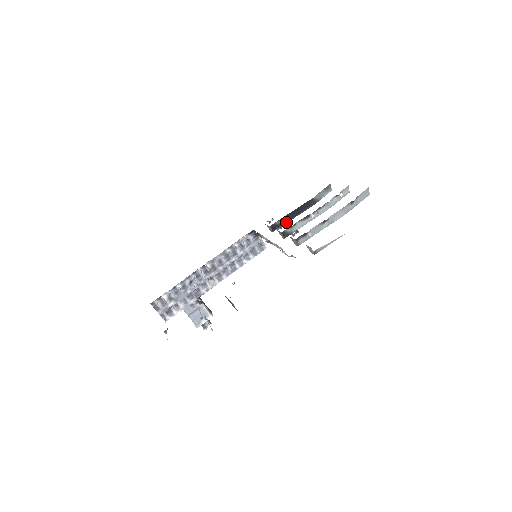
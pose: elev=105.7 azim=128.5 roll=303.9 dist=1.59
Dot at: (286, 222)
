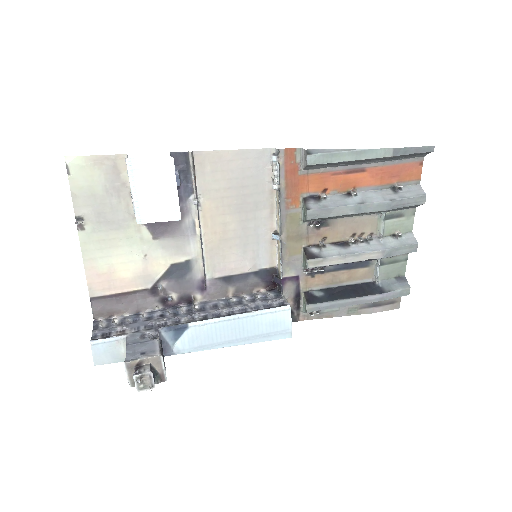
Dot at: (320, 268)
